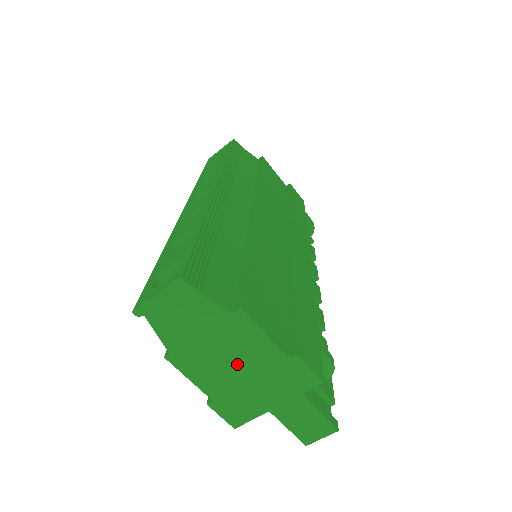
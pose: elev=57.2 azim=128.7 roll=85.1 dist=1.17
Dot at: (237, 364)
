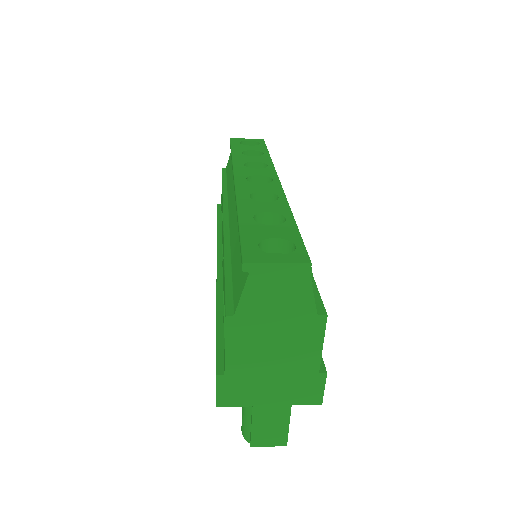
Dot at: (277, 356)
